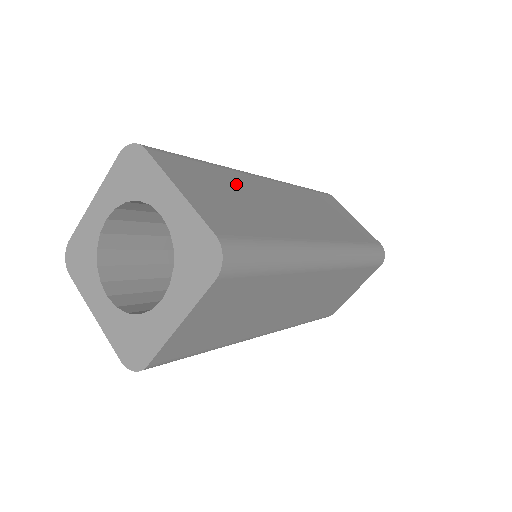
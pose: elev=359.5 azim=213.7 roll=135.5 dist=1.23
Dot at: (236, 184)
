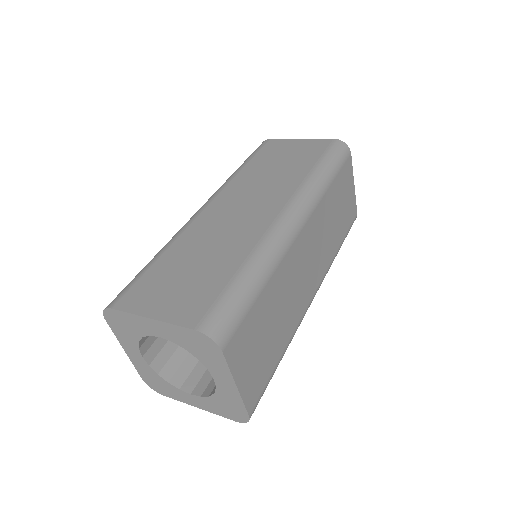
Dot at: (187, 250)
